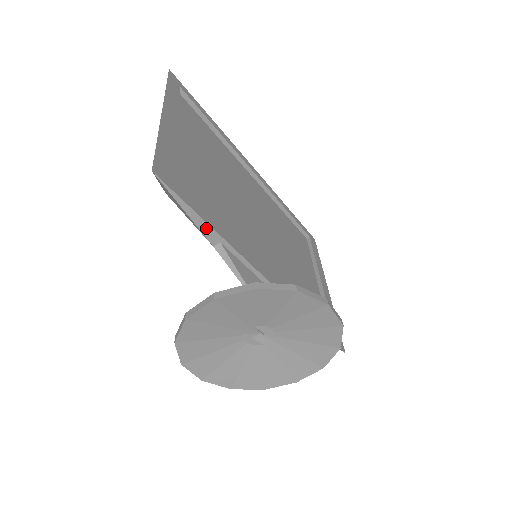
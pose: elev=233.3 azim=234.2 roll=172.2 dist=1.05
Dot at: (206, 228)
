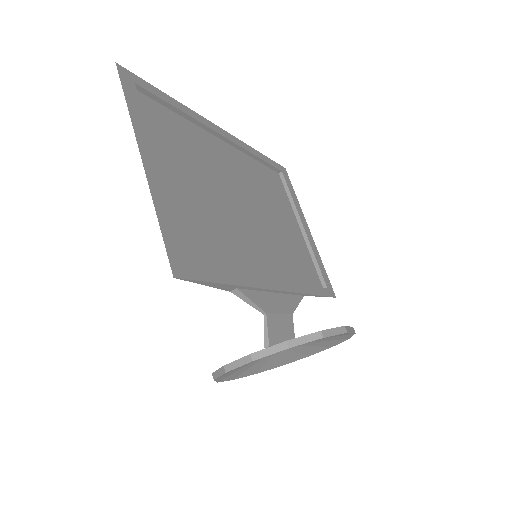
Dot at: (224, 286)
